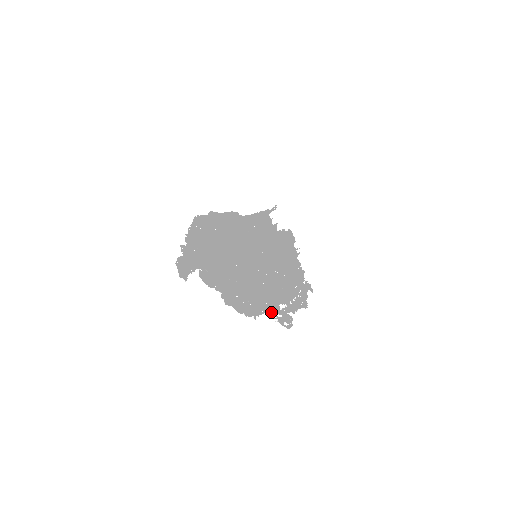
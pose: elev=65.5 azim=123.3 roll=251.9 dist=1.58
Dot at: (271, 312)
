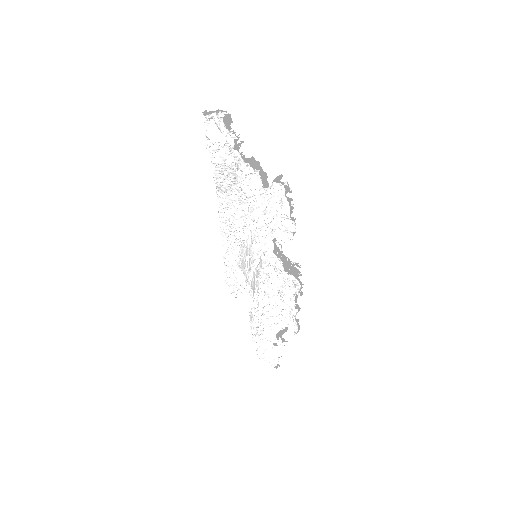
Dot at: (282, 182)
